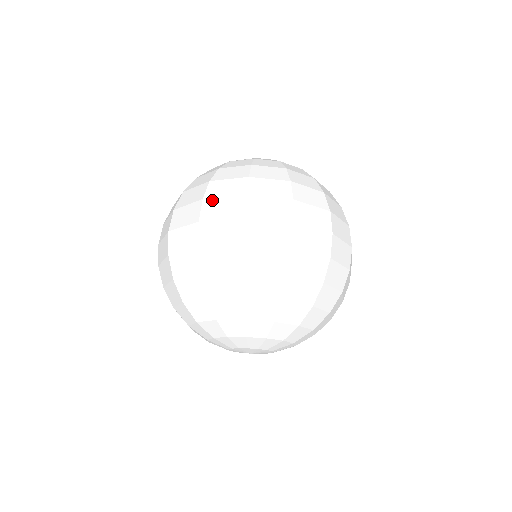
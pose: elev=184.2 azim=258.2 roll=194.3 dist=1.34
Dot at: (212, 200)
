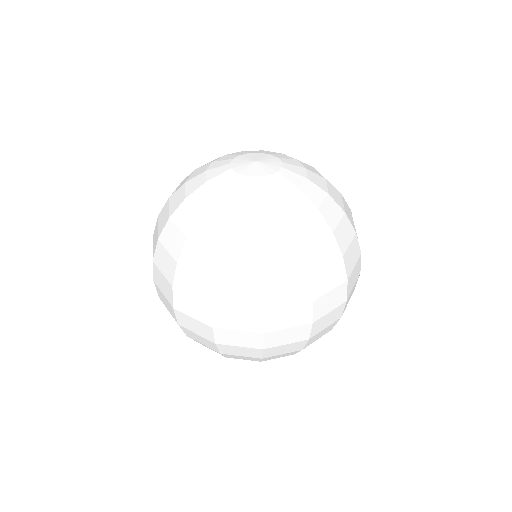
Dot at: (224, 309)
